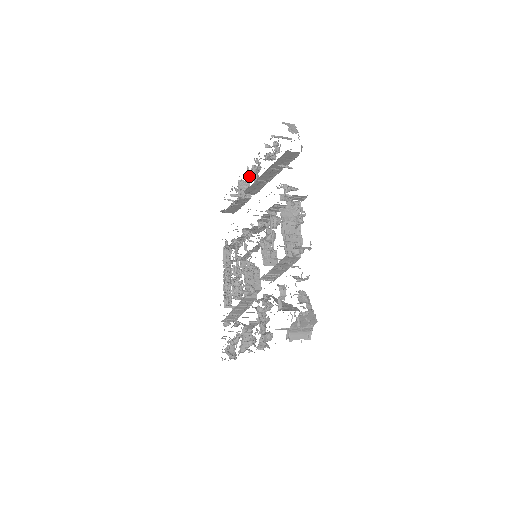
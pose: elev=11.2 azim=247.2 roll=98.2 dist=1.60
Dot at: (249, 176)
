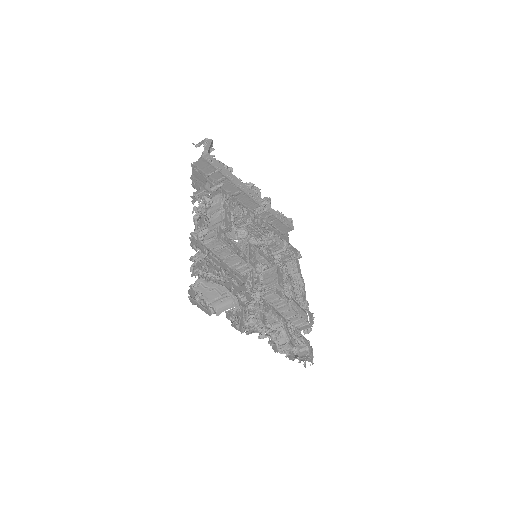
Dot at: occluded
